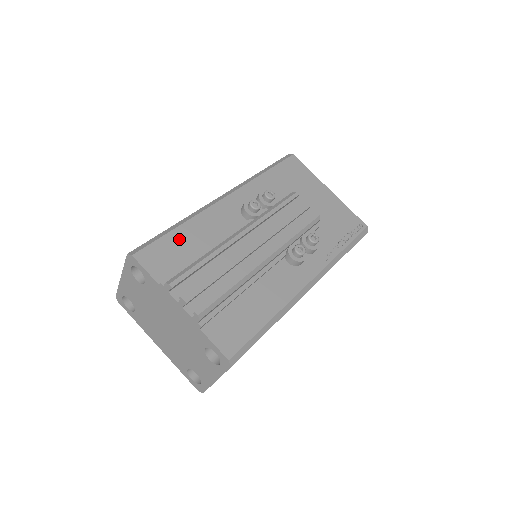
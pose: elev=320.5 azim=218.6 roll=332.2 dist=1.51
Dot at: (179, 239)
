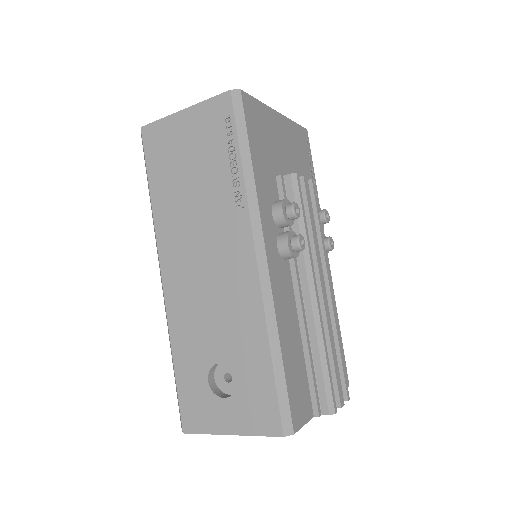
Dot at: (290, 363)
